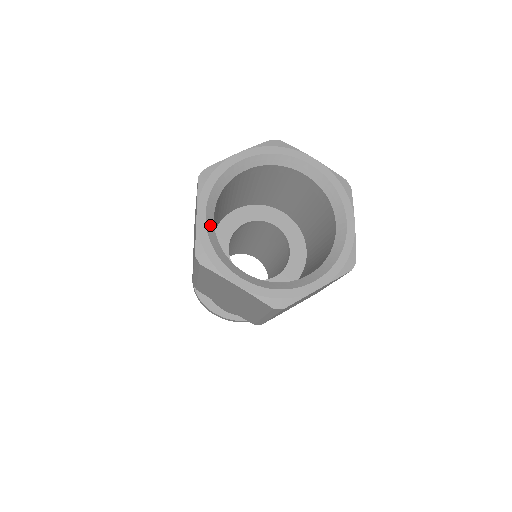
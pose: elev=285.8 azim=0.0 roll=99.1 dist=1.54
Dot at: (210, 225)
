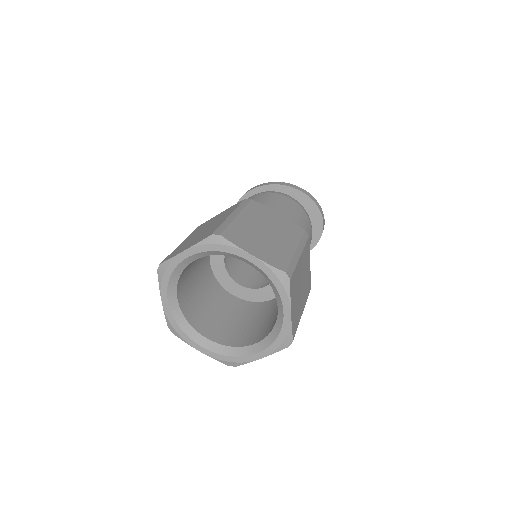
Dot at: (174, 307)
